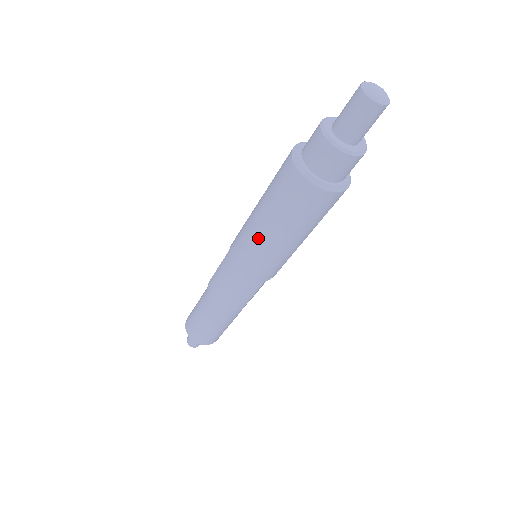
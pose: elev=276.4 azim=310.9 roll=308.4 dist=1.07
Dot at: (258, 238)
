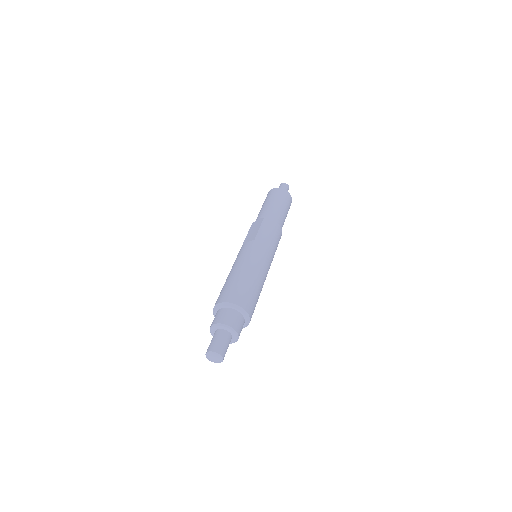
Dot at: occluded
